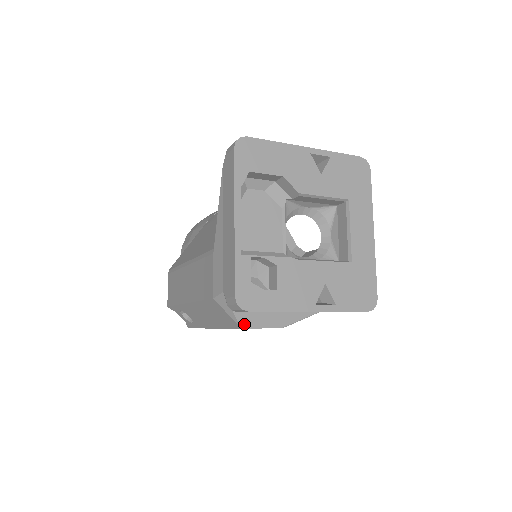
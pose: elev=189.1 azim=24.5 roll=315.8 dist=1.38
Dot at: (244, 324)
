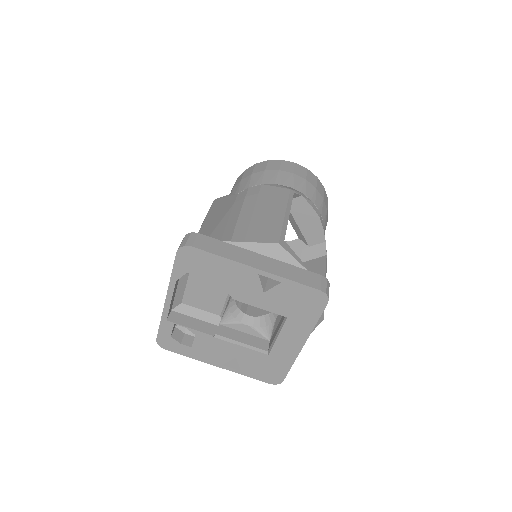
Dot at: occluded
